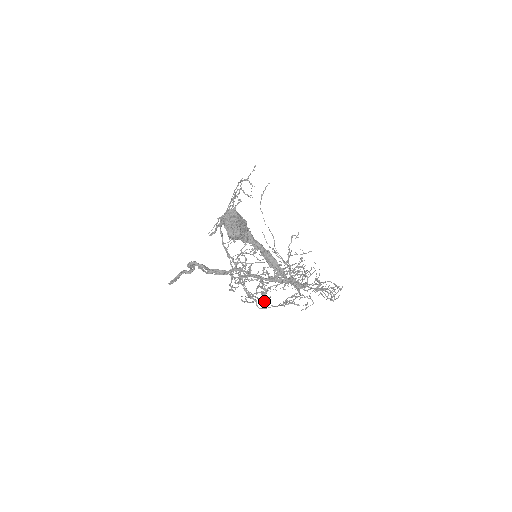
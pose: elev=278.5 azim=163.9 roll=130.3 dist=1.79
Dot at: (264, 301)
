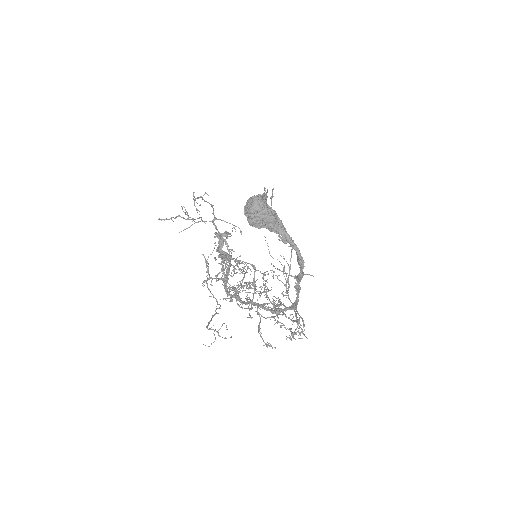
Dot at: (216, 308)
